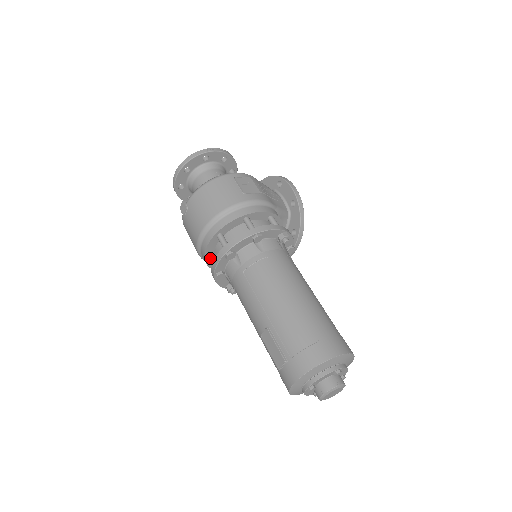
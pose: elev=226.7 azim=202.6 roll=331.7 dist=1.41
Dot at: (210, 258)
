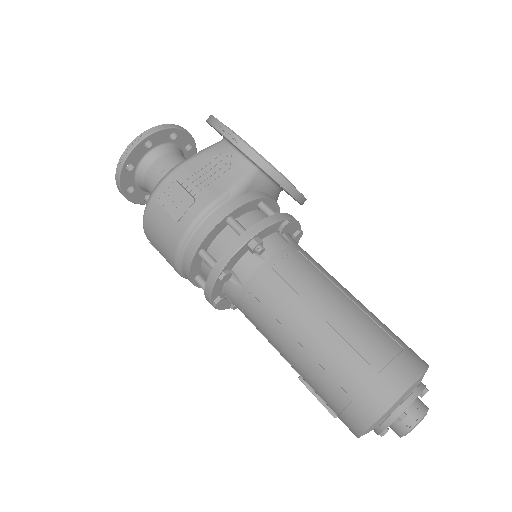
Dot at: occluded
